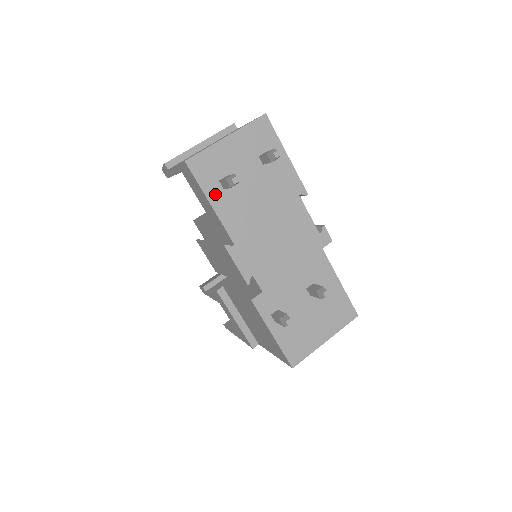
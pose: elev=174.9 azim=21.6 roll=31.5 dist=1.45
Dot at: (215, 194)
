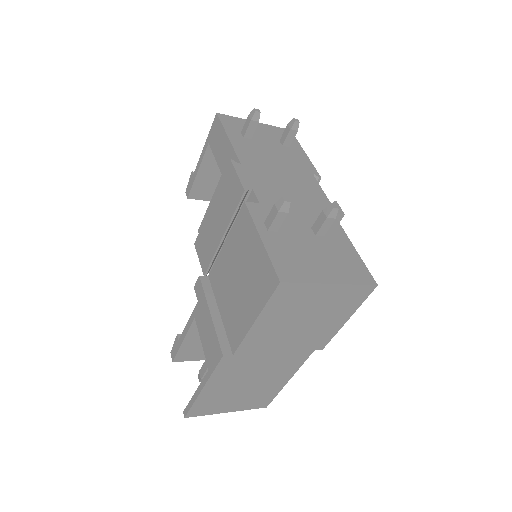
Dot at: (234, 135)
